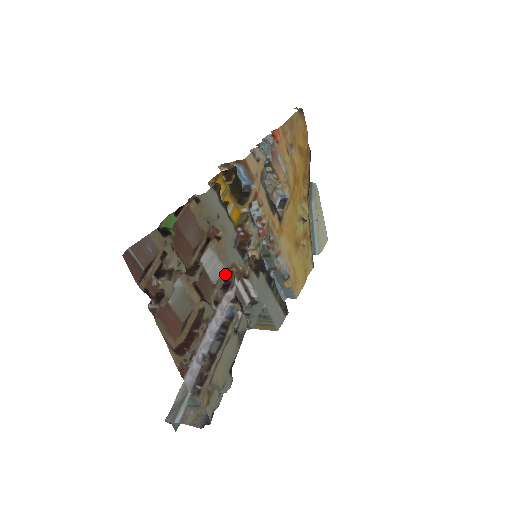
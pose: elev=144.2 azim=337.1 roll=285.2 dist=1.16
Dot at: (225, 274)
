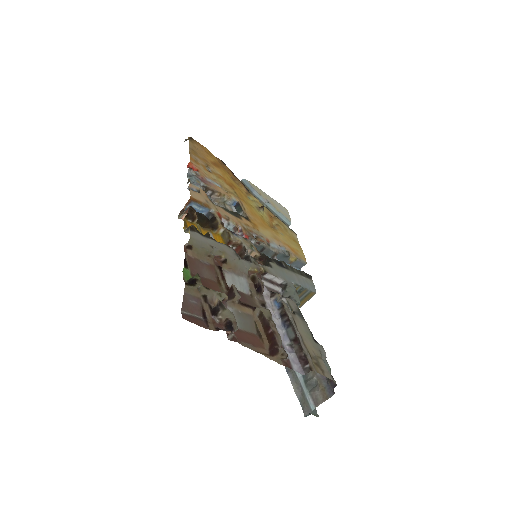
Dot at: (250, 282)
